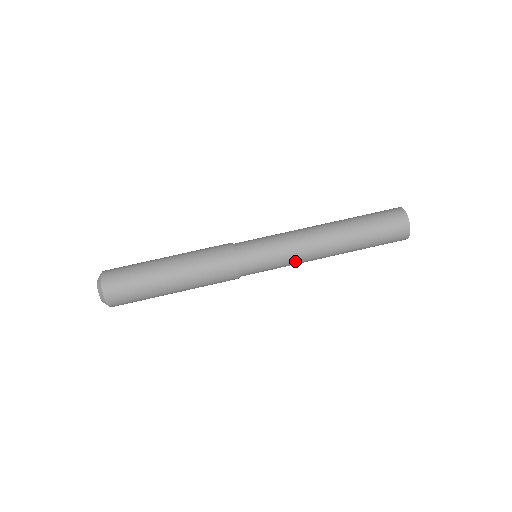
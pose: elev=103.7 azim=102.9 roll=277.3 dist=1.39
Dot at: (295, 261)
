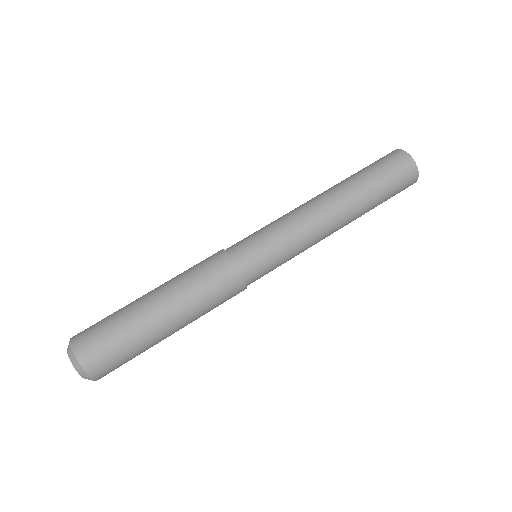
Dot at: (305, 249)
